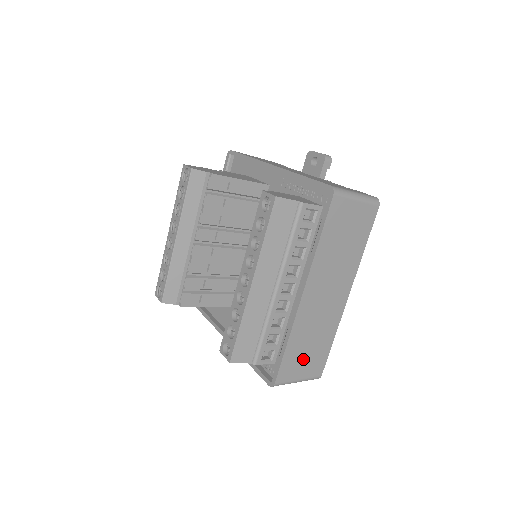
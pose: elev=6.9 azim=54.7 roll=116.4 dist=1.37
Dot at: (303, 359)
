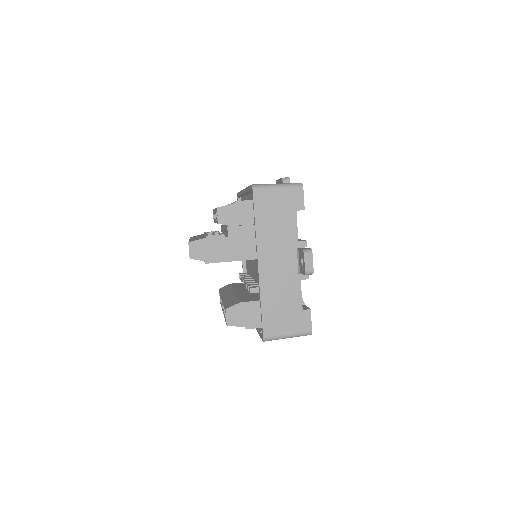
Dot at: occluded
